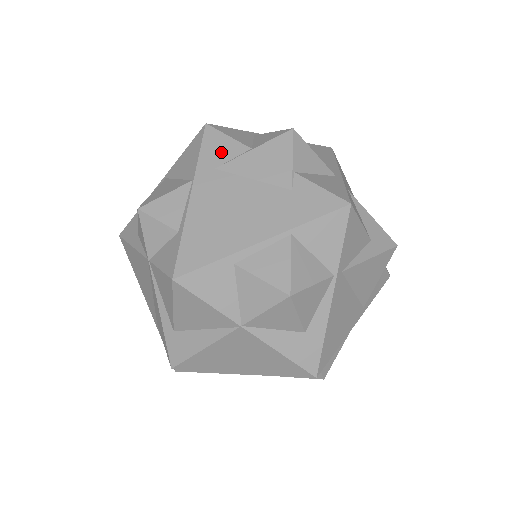
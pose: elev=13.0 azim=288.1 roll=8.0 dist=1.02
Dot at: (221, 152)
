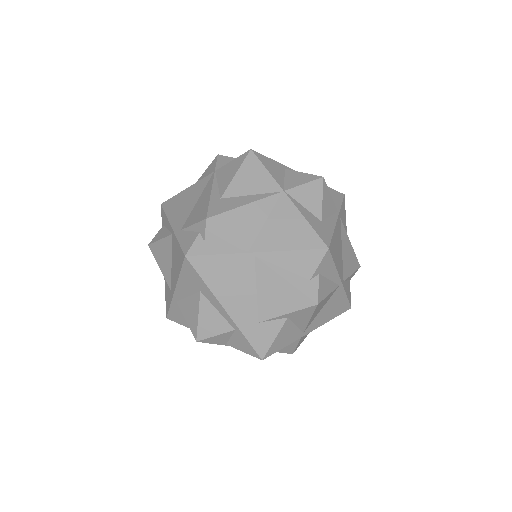
Dot at: occluded
